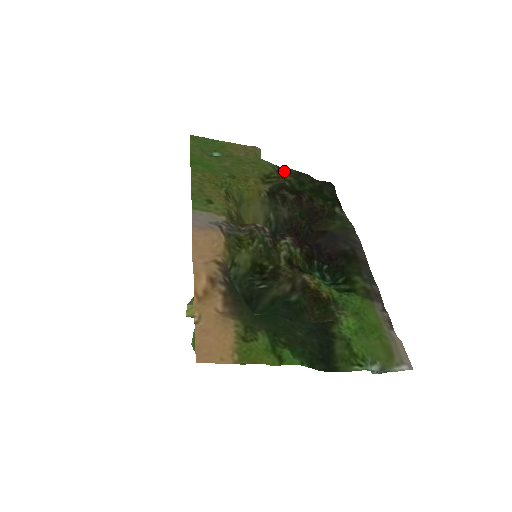
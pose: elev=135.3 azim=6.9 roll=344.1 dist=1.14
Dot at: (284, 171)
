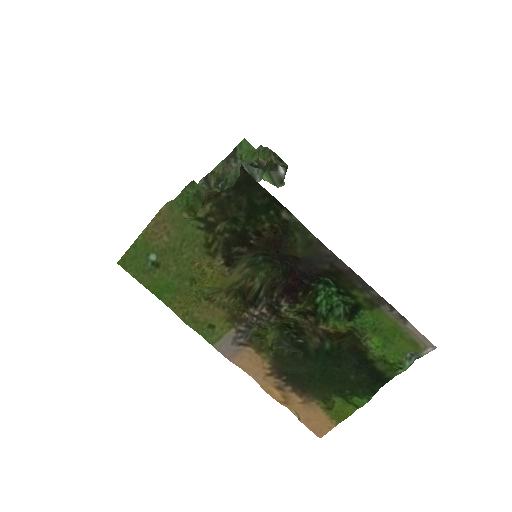
Dot at: (209, 220)
